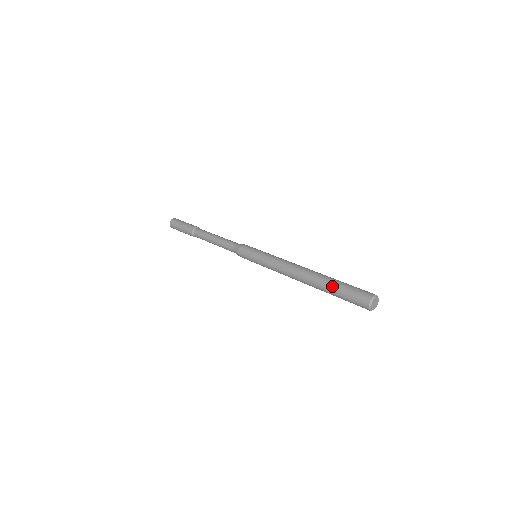
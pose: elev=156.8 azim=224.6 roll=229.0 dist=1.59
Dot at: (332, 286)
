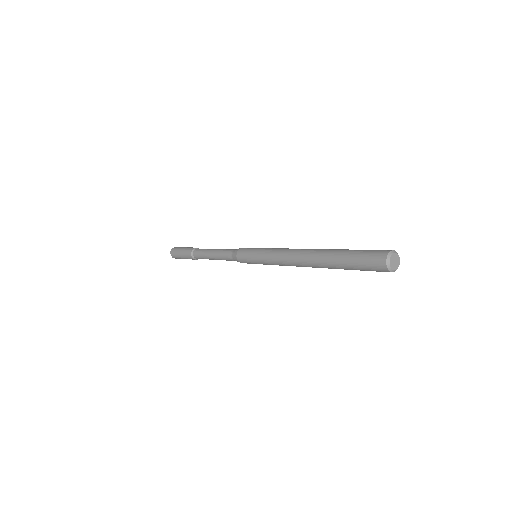
Dot at: (344, 249)
